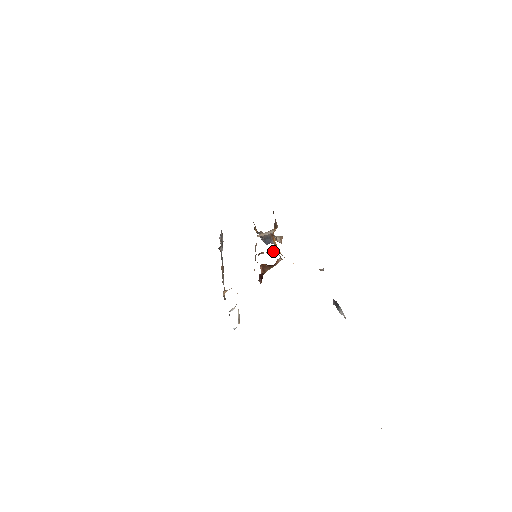
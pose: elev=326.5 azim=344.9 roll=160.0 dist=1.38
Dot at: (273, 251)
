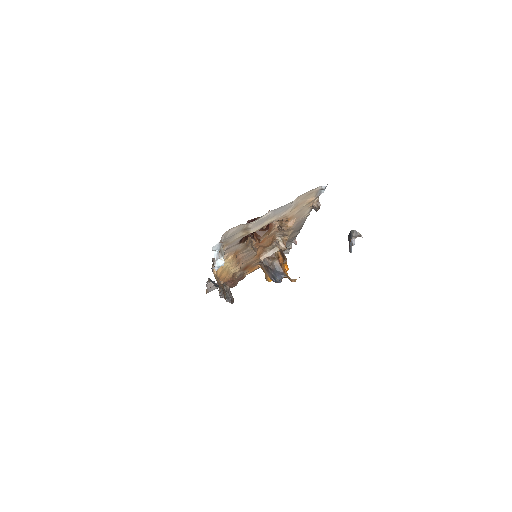
Dot at: occluded
